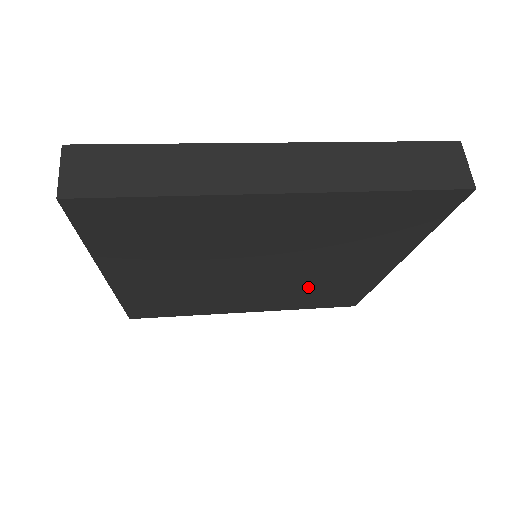
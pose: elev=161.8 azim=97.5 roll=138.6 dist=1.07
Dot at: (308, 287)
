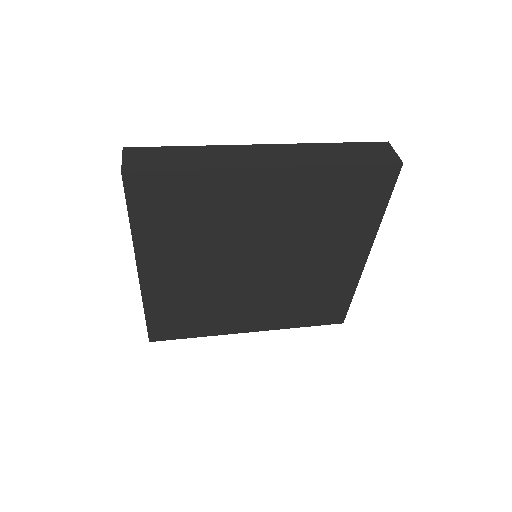
Dot at: (300, 291)
